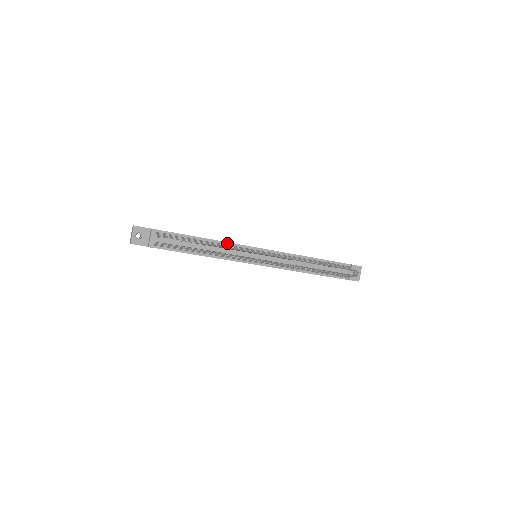
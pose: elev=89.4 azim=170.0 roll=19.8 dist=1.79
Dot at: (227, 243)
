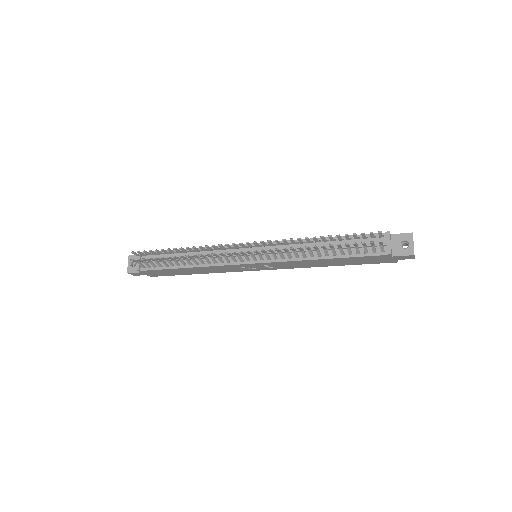
Dot at: occluded
